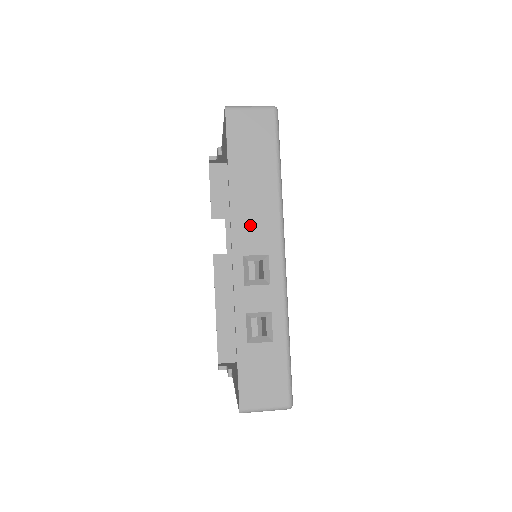
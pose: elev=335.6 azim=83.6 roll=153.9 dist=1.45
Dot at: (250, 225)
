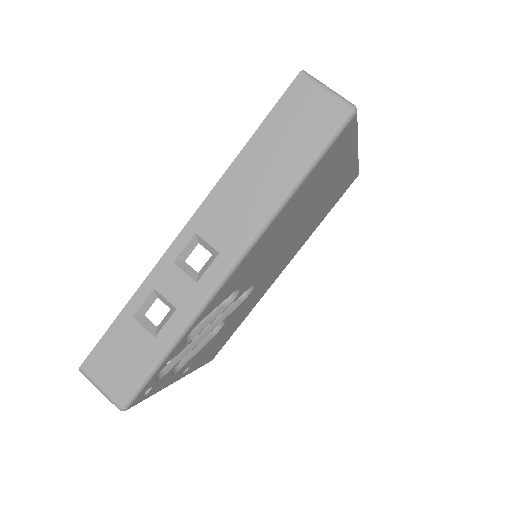
Dot at: (226, 209)
